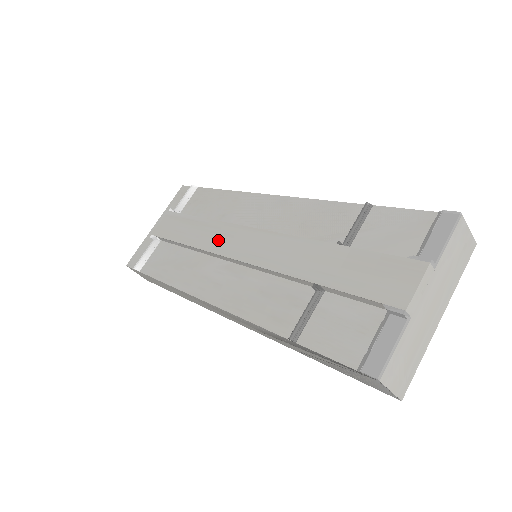
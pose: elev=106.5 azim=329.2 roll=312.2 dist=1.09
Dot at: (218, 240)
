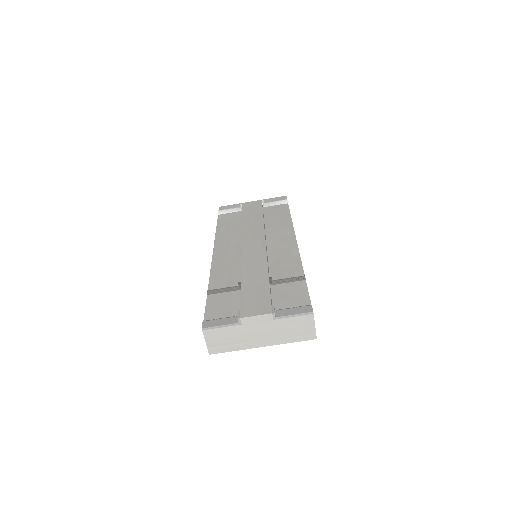
Dot at: (251, 232)
